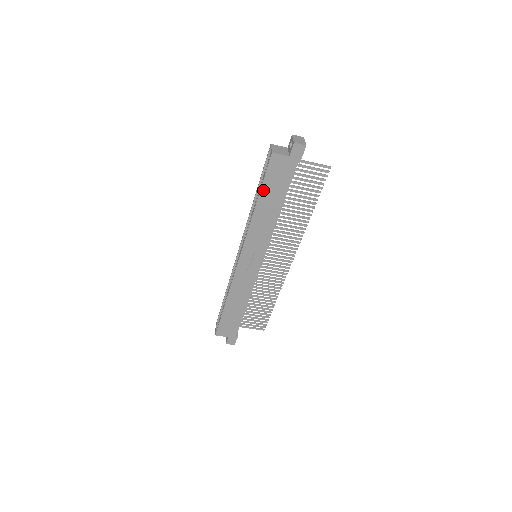
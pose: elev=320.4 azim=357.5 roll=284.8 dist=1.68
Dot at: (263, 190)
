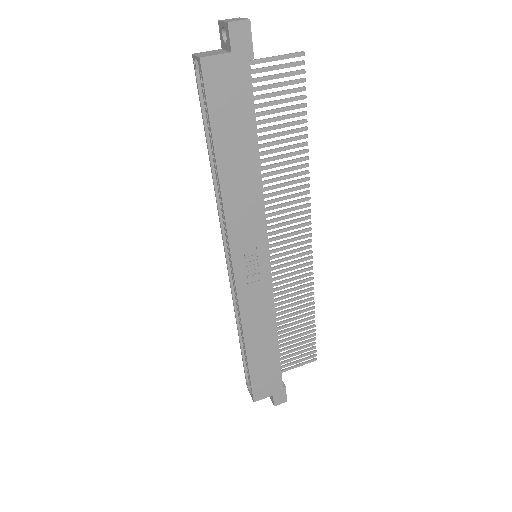
Dot at: (216, 136)
